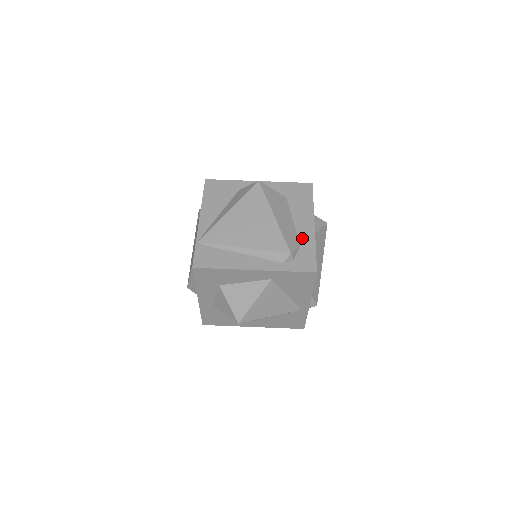
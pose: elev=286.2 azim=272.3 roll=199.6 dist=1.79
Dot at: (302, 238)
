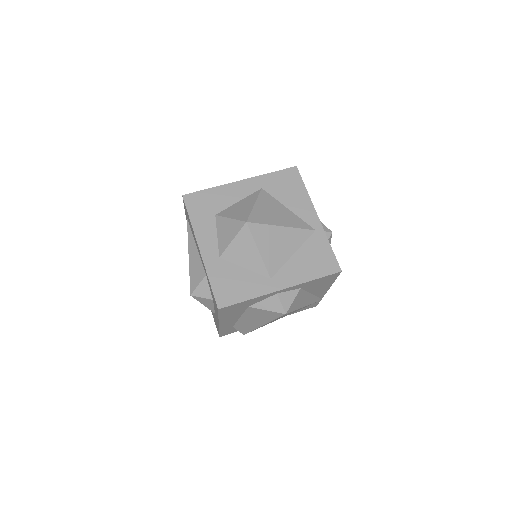
Dot at: occluded
